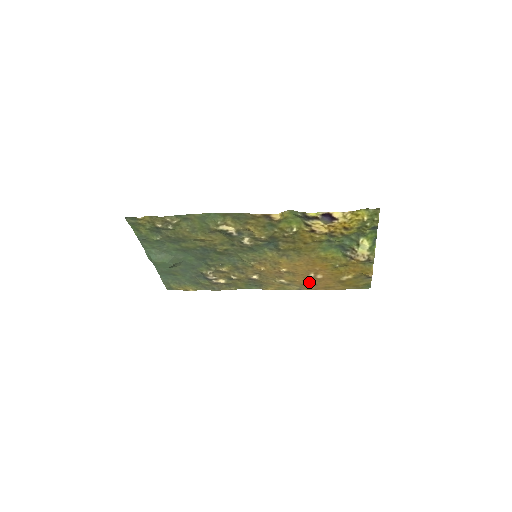
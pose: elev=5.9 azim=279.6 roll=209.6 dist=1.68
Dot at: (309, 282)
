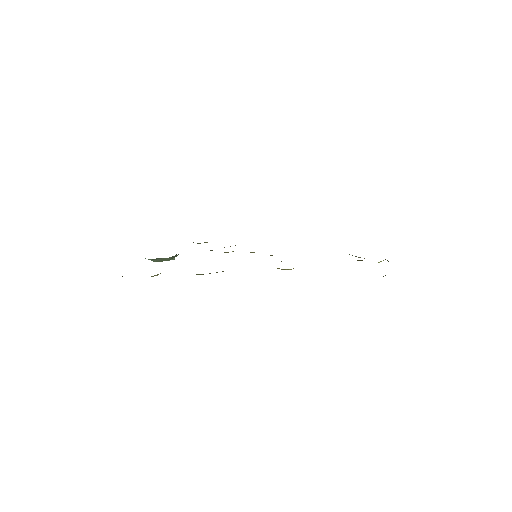
Dot at: occluded
